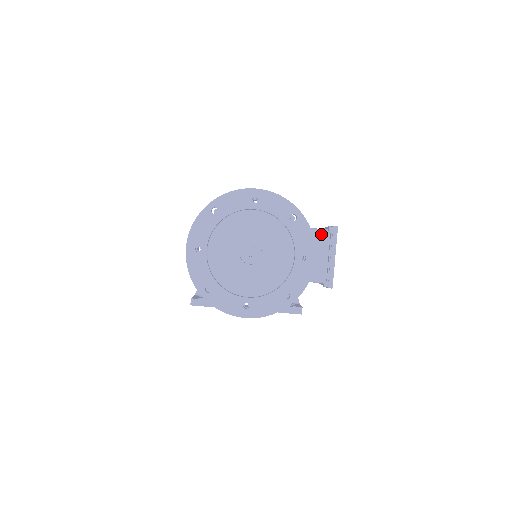
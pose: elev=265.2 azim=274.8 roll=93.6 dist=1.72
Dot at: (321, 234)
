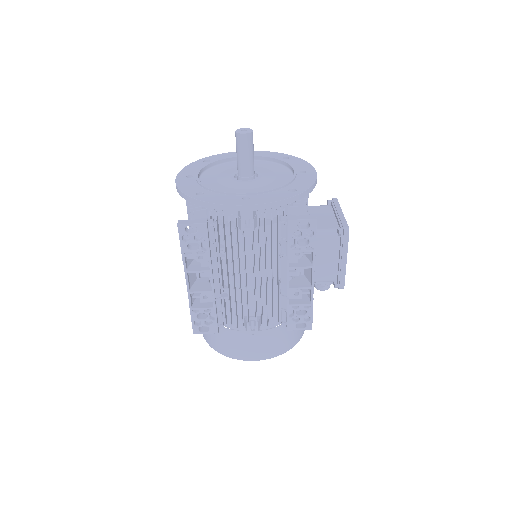
Dot at: (321, 206)
